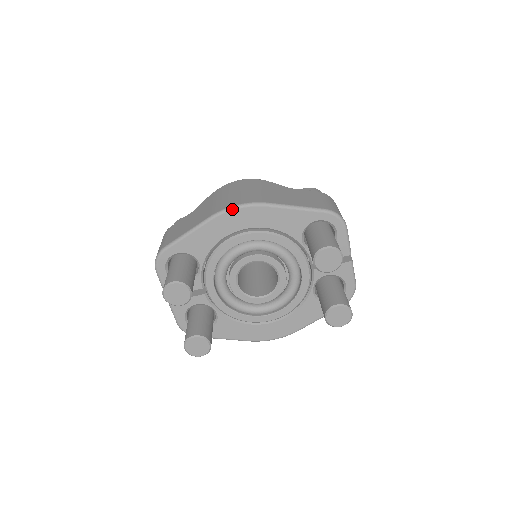
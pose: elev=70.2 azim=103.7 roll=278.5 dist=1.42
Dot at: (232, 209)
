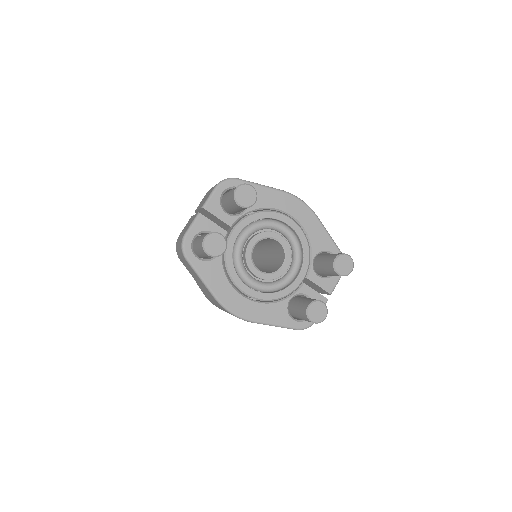
Dot at: (298, 198)
